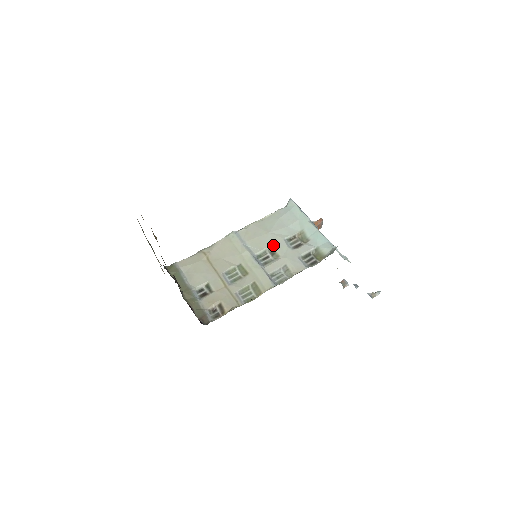
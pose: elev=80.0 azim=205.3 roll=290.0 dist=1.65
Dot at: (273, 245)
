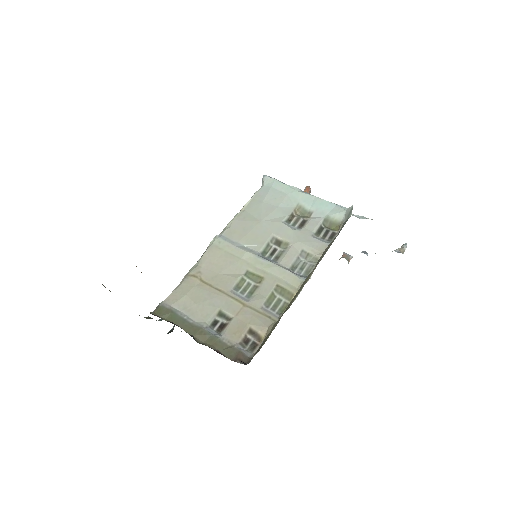
Dot at: (274, 233)
